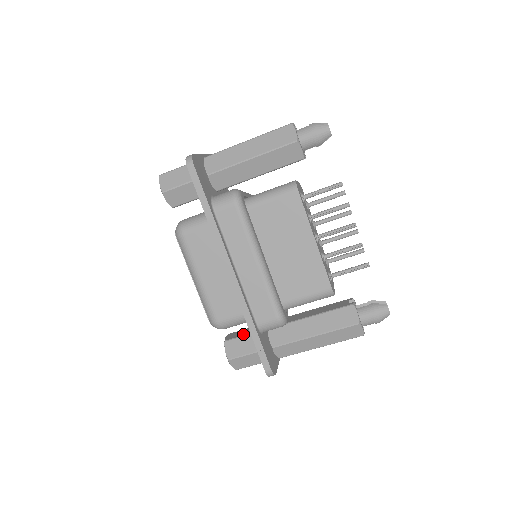
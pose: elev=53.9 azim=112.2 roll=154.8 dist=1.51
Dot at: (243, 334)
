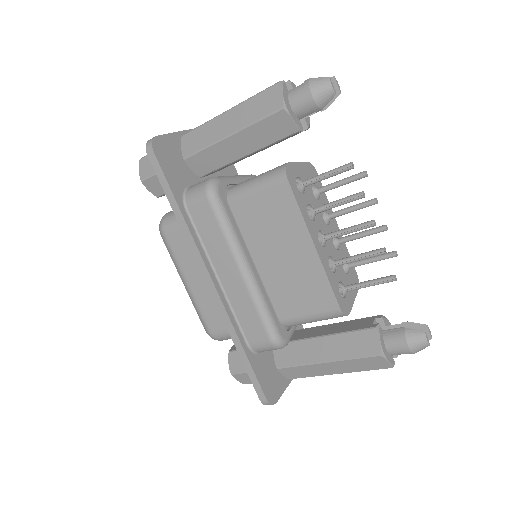
Dot at: occluded
